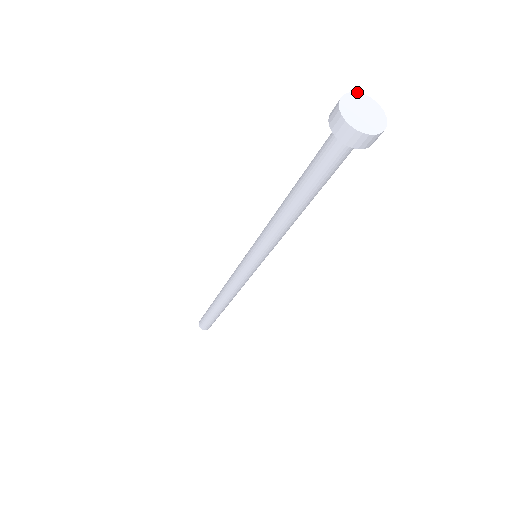
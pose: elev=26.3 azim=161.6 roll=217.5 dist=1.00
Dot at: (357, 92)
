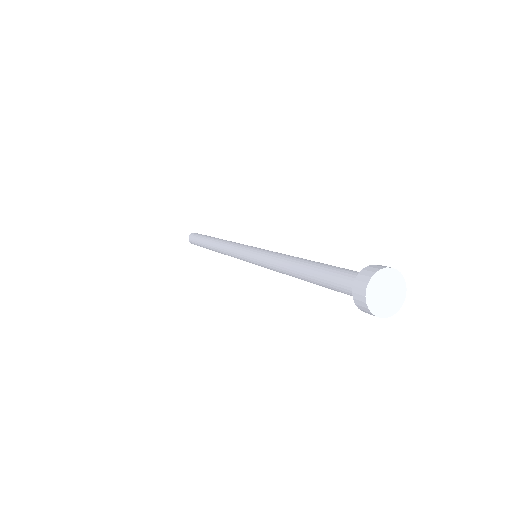
Dot at: (381, 269)
